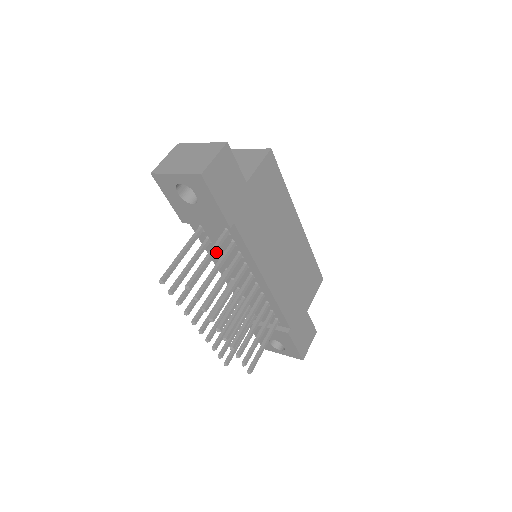
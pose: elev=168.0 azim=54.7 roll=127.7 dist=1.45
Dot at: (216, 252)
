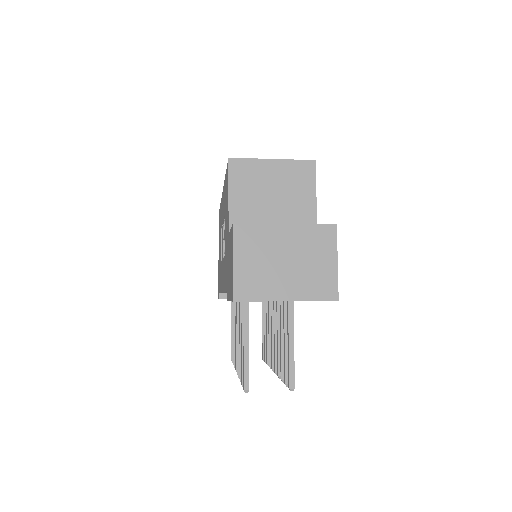
Dot at: occluded
